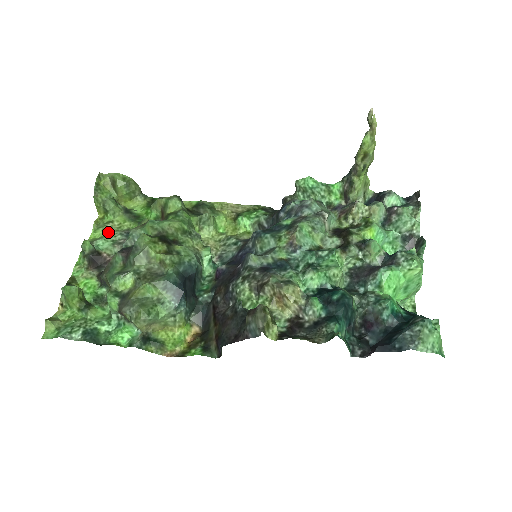
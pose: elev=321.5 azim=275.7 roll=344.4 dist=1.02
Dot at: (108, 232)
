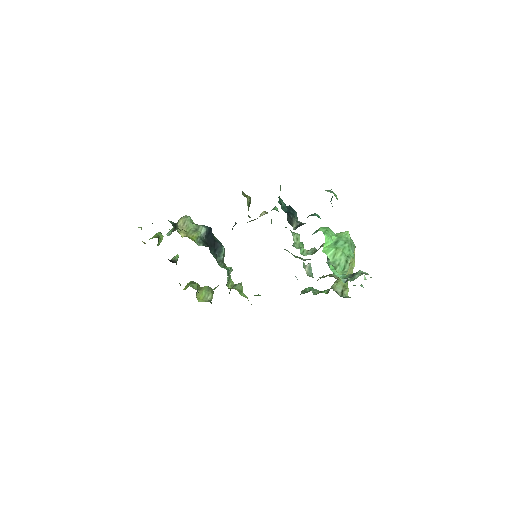
Dot at: occluded
